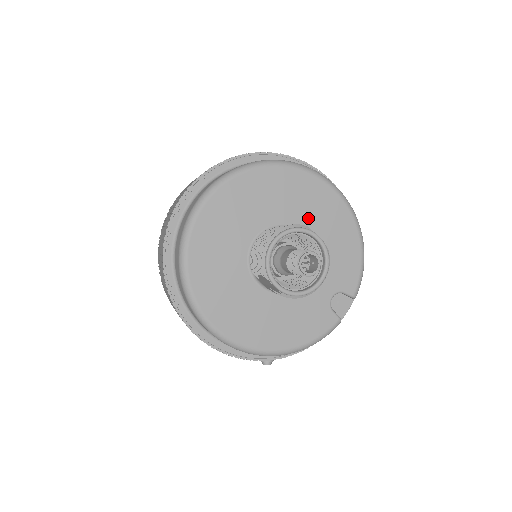
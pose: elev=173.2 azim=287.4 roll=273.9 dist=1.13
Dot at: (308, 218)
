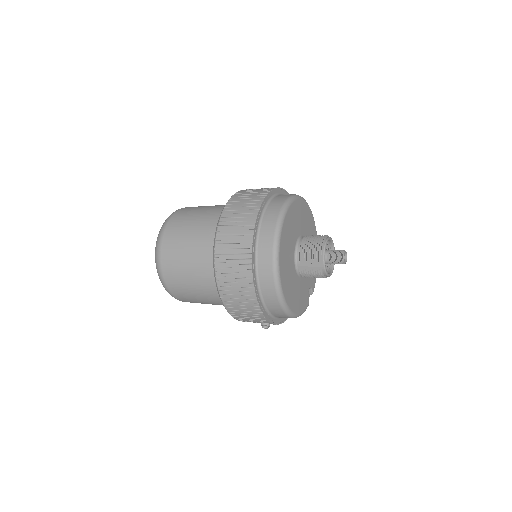
Dot at: occluded
